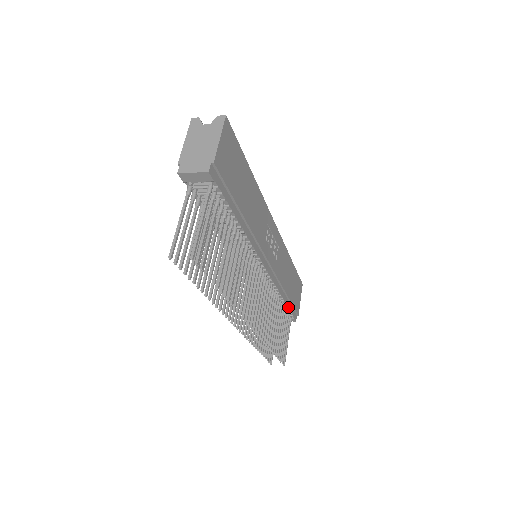
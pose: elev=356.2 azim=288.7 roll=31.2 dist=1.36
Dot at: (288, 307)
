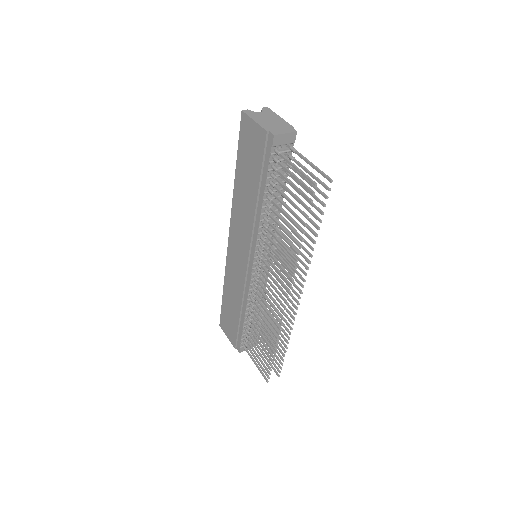
Dot at: occluded
